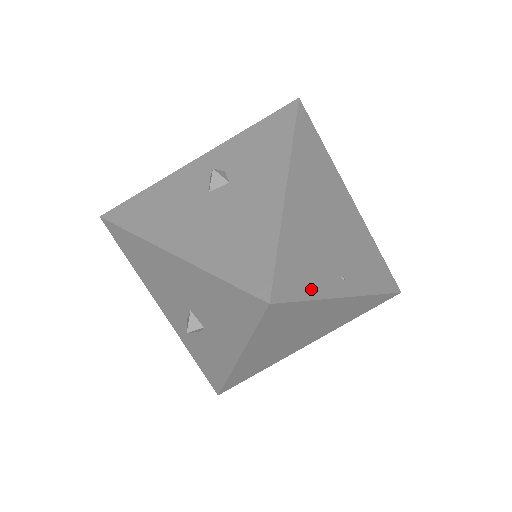
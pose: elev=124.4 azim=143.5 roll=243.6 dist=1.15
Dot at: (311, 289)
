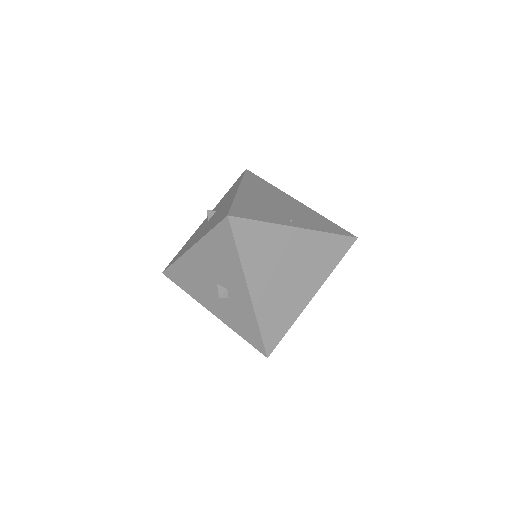
Dot at: (261, 218)
